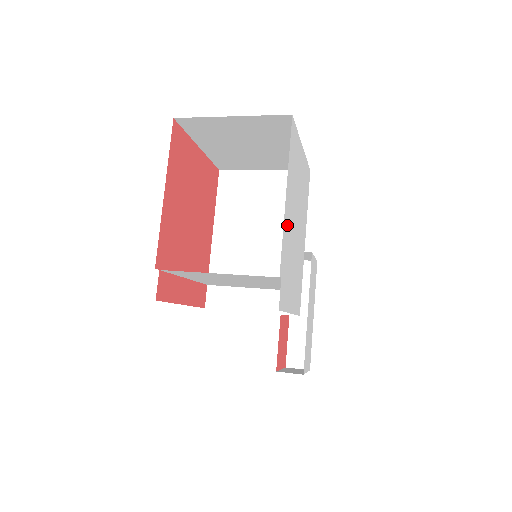
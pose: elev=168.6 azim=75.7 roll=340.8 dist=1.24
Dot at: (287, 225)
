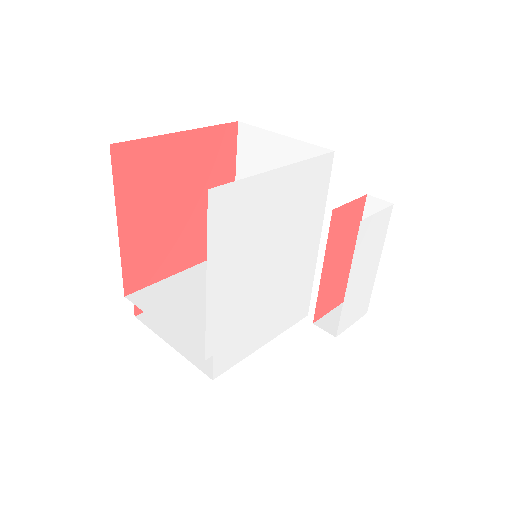
Dot at: (224, 301)
